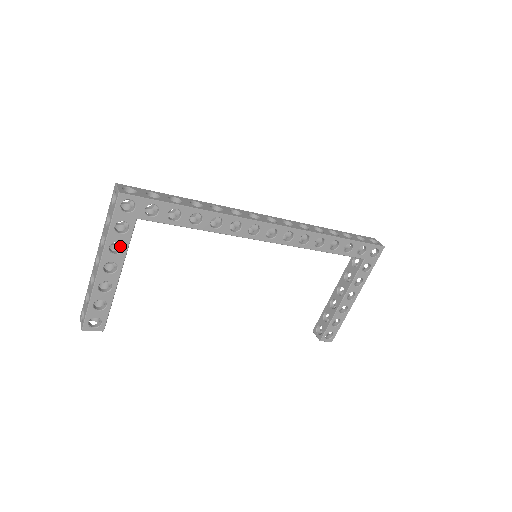
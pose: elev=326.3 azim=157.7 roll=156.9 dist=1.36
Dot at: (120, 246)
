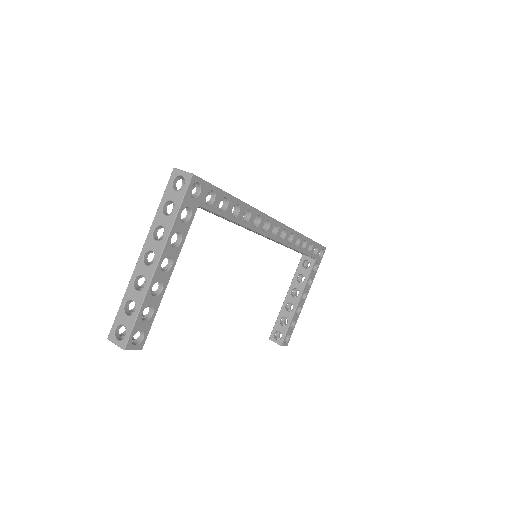
Dot at: occluded
